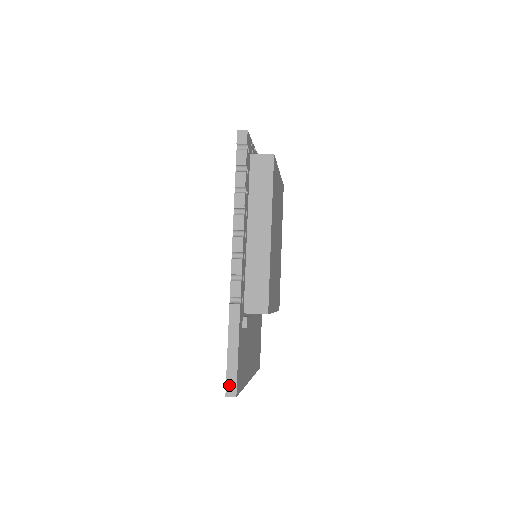
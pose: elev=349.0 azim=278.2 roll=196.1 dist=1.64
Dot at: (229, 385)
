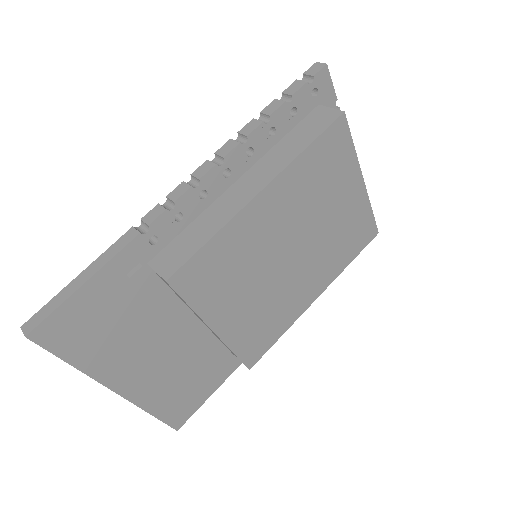
Dot at: (36, 316)
